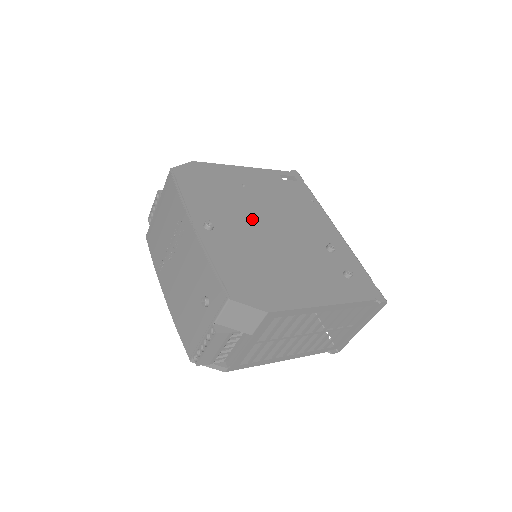
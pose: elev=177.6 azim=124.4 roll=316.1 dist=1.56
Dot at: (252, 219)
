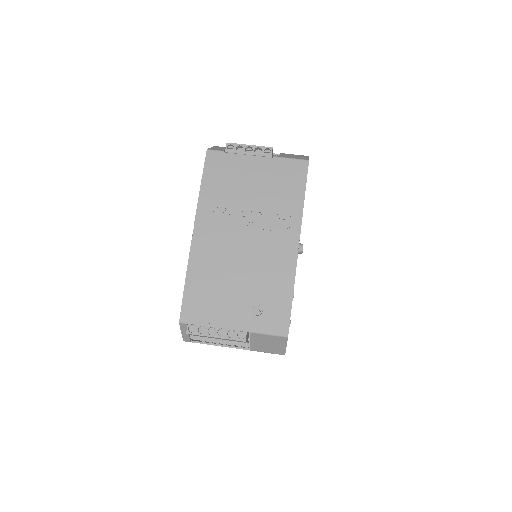
Dot at: occluded
